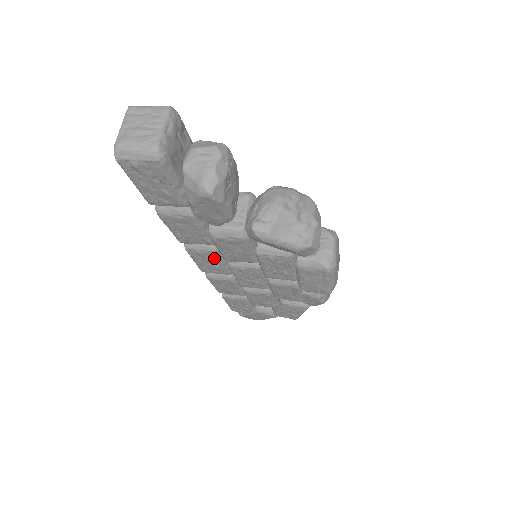
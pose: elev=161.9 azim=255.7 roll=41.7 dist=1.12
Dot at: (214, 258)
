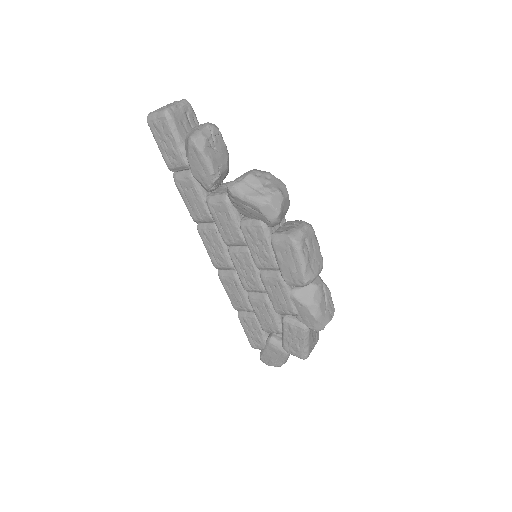
Dot at: (216, 240)
